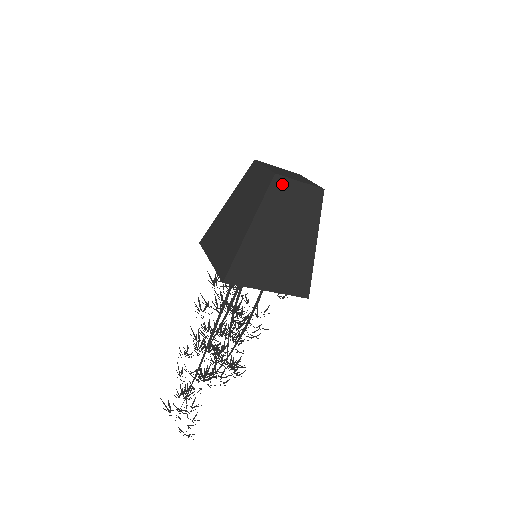
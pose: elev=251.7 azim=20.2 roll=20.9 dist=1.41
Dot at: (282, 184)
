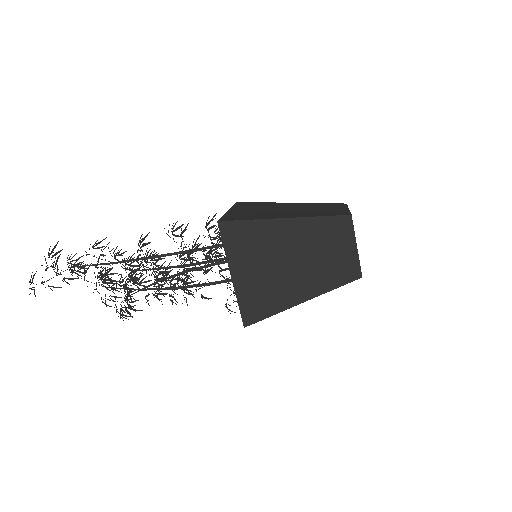
Dot at: (345, 228)
